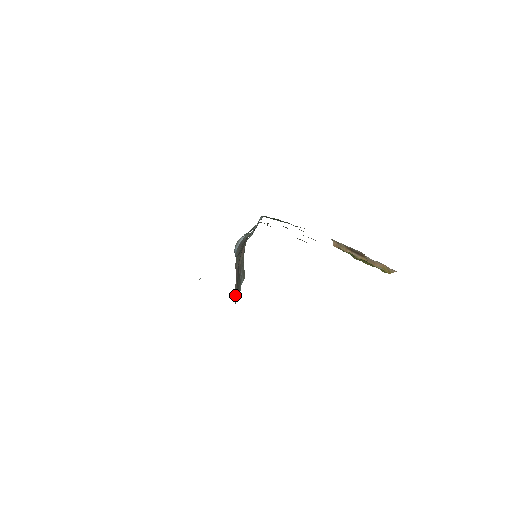
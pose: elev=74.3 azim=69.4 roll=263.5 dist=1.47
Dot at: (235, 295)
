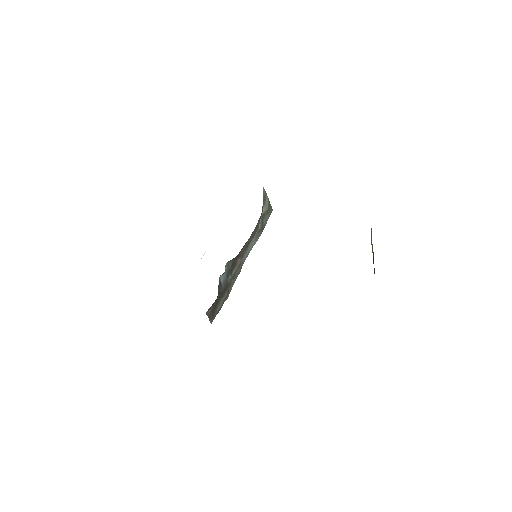
Dot at: (210, 321)
